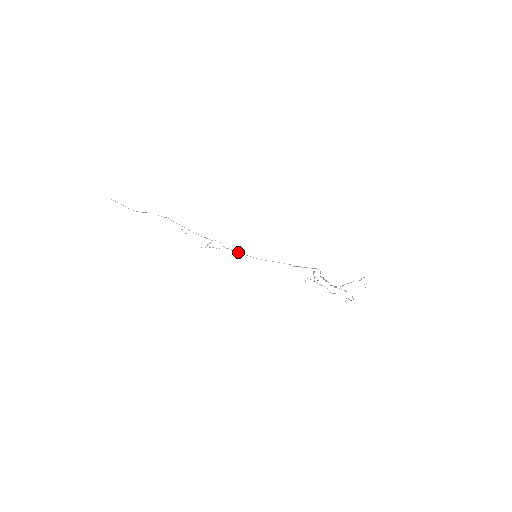
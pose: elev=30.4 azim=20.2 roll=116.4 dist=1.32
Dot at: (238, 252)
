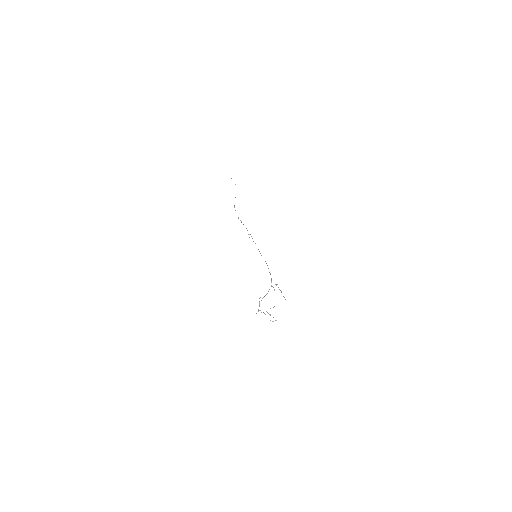
Dot at: occluded
